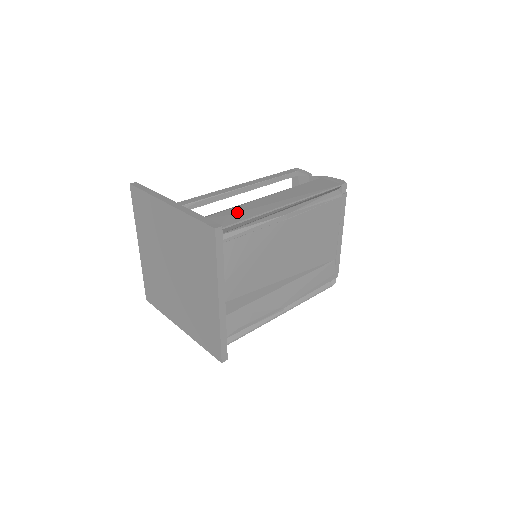
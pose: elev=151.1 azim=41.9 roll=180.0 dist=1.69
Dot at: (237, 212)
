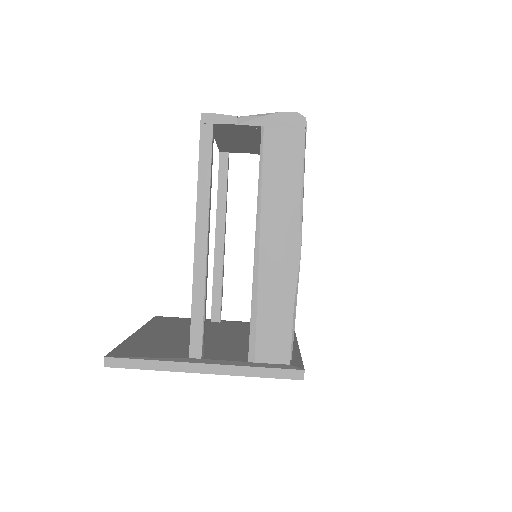
Dot at: (272, 315)
